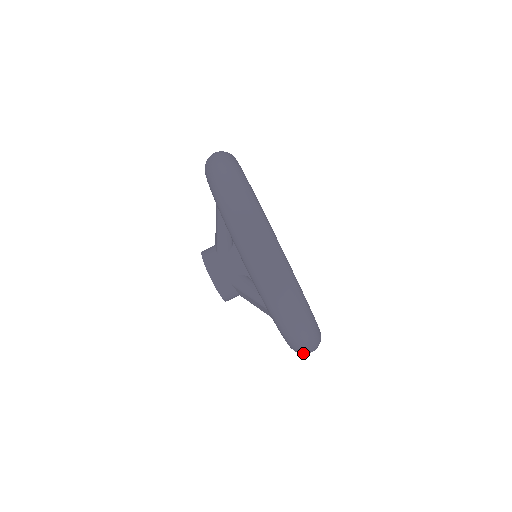
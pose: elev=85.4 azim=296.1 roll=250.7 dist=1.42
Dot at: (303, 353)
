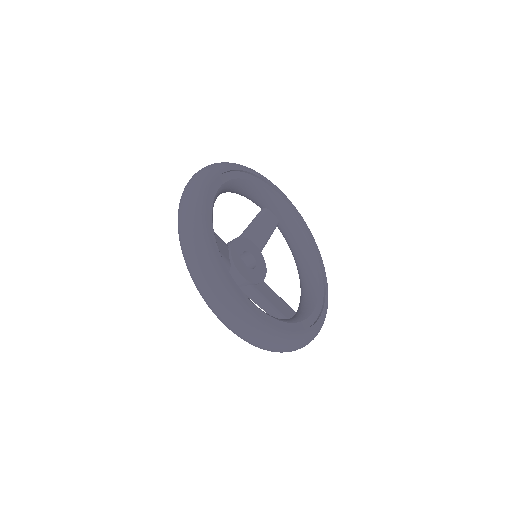
Dot at: occluded
